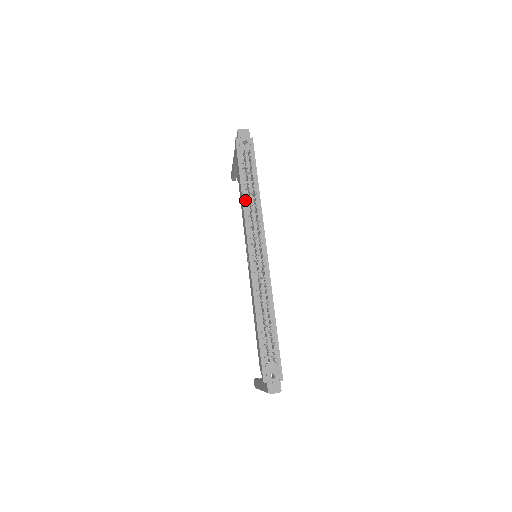
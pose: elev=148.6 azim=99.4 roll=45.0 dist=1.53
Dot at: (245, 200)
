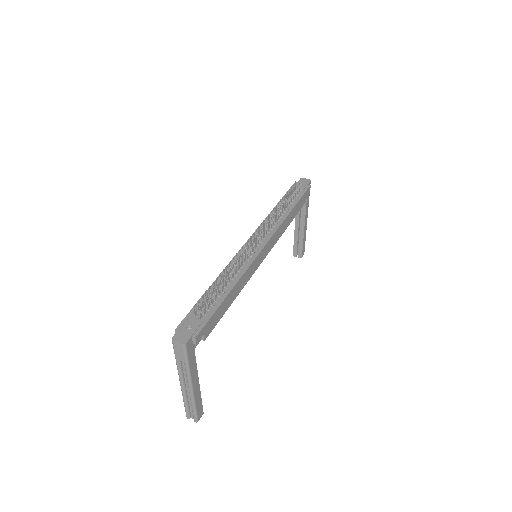
Dot at: (273, 212)
